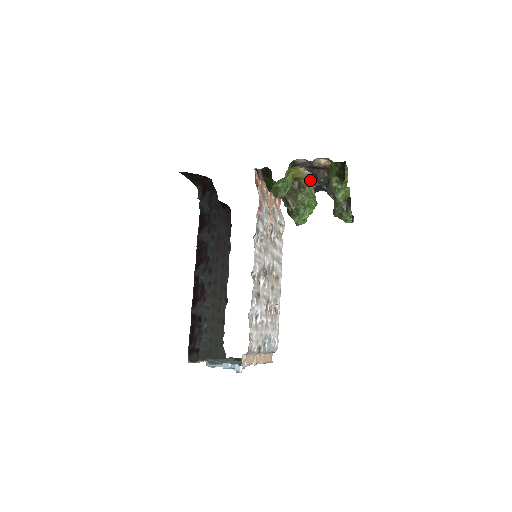
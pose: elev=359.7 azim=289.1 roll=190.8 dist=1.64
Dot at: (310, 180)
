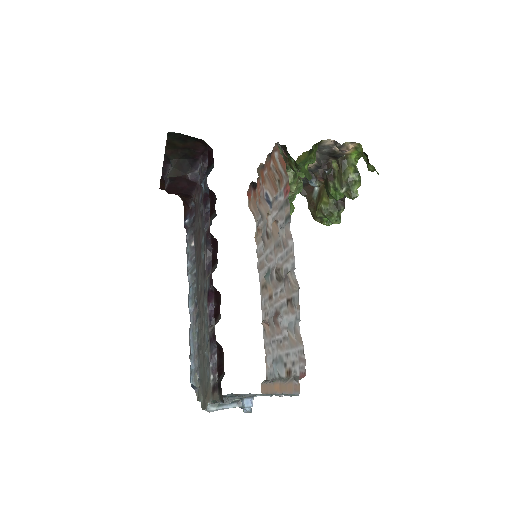
Dot at: occluded
